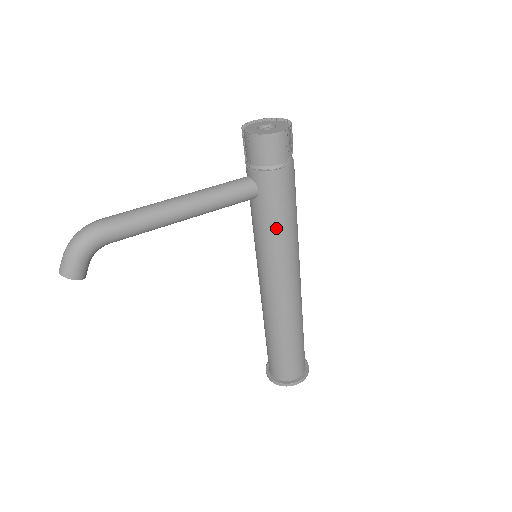
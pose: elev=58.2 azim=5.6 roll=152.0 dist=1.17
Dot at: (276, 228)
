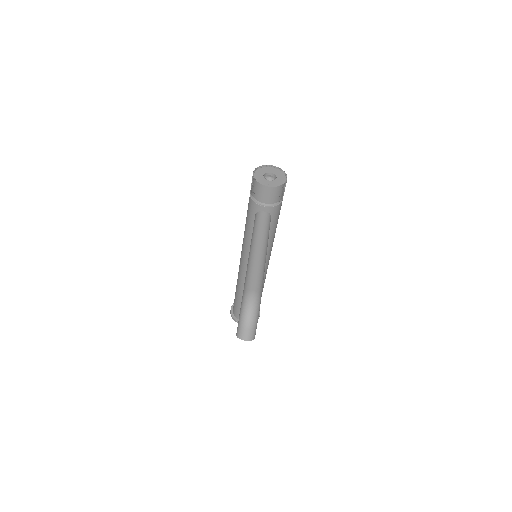
Dot at: (274, 234)
